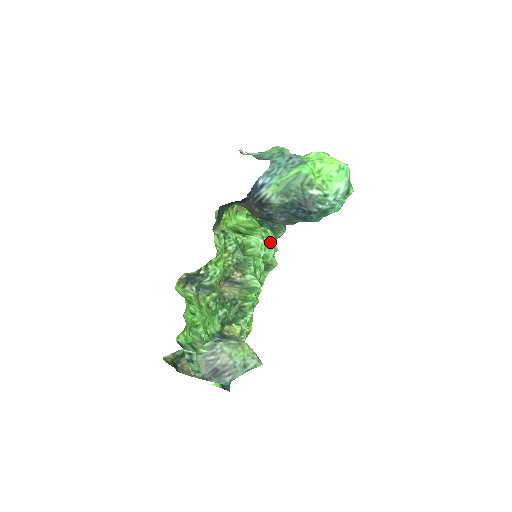
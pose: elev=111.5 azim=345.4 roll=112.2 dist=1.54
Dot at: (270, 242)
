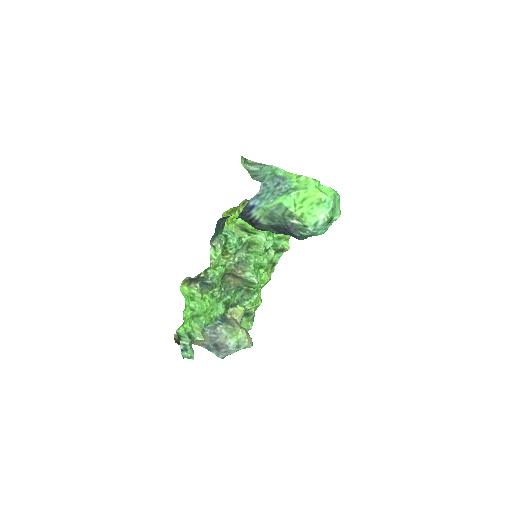
Dot at: (279, 234)
